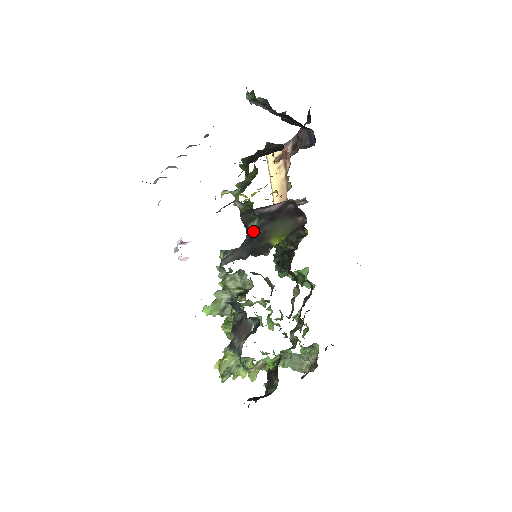
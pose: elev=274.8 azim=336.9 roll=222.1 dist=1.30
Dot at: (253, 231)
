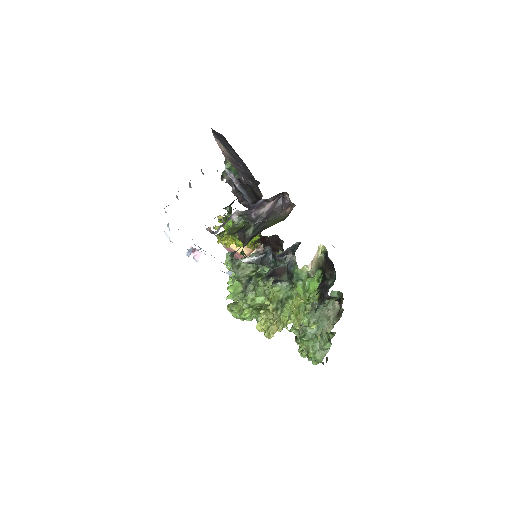
Dot at: (251, 234)
